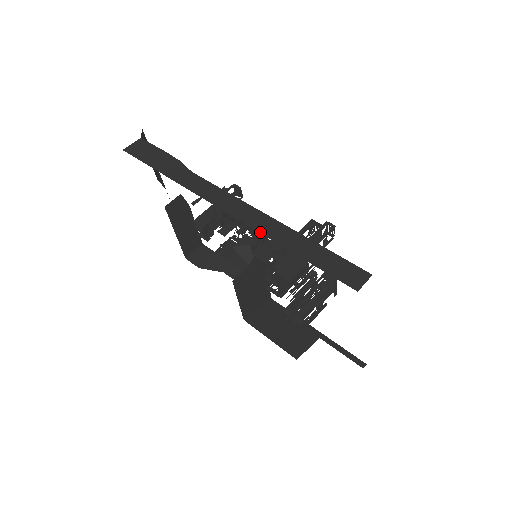
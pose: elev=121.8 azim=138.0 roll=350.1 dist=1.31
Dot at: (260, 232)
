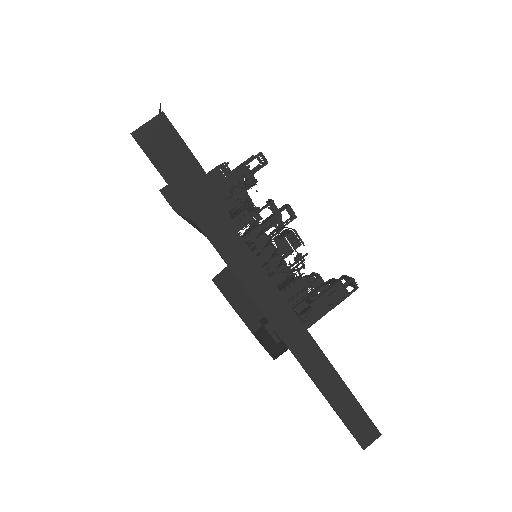
Dot at: (300, 362)
